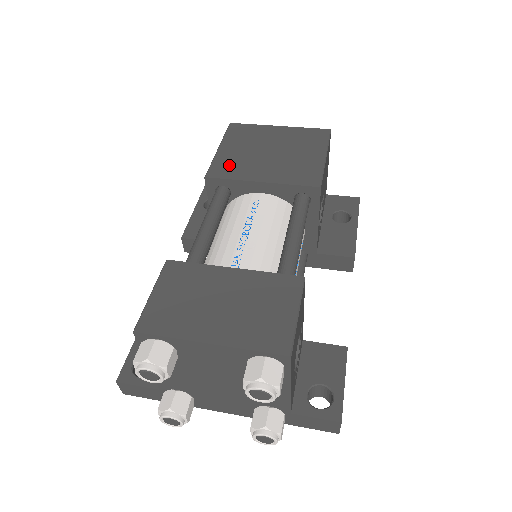
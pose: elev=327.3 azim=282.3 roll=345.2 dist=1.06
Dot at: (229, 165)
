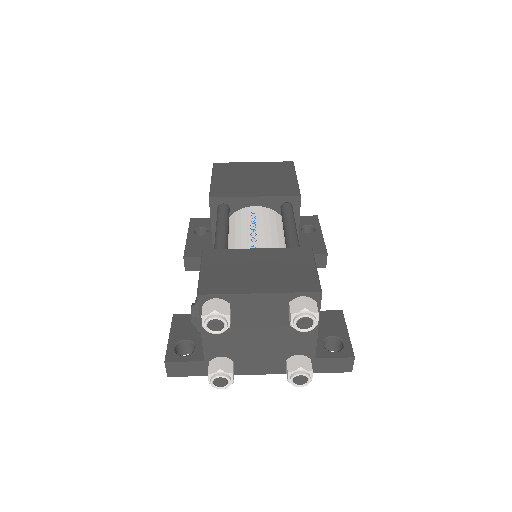
Dot at: (225, 188)
